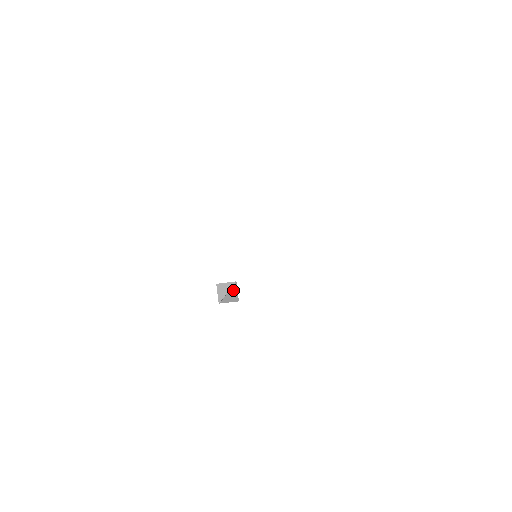
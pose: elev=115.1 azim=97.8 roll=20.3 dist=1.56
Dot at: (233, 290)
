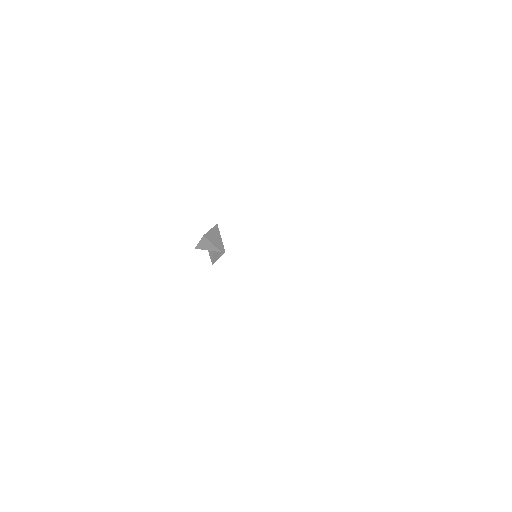
Dot at: occluded
